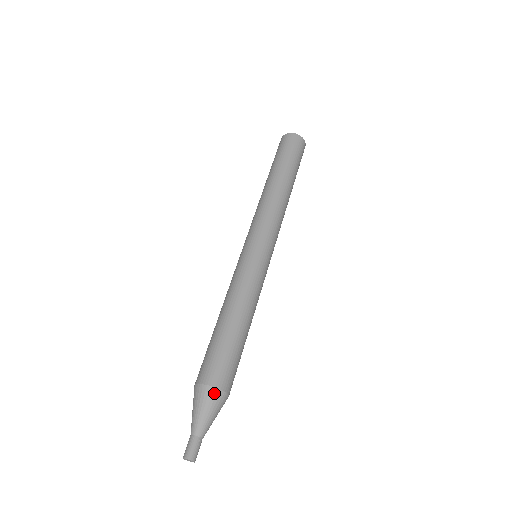
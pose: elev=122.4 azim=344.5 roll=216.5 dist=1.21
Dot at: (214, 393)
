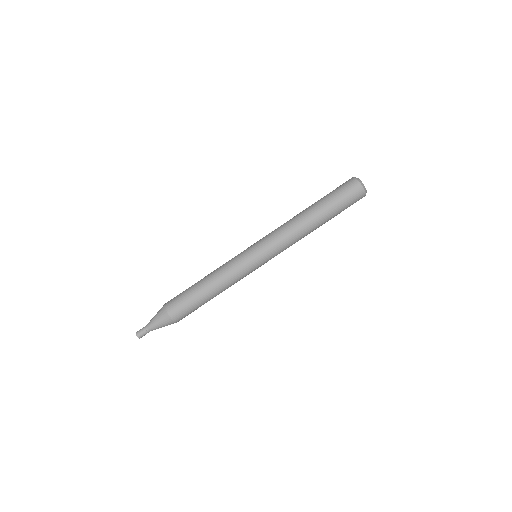
Dot at: (166, 316)
